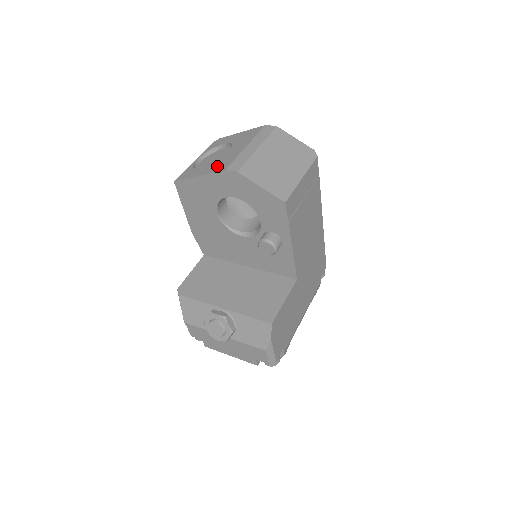
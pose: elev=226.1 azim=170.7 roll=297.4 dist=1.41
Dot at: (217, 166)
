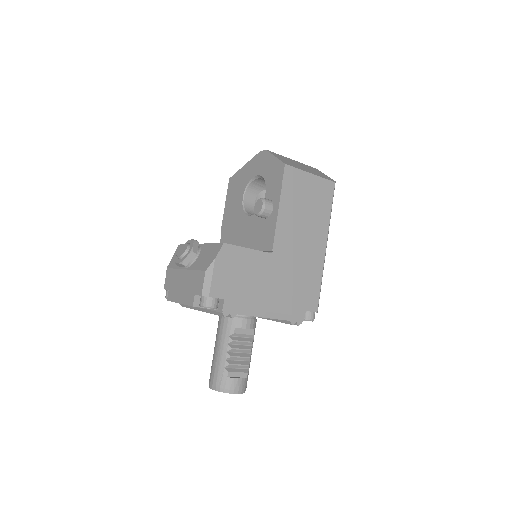
Dot at: occluded
